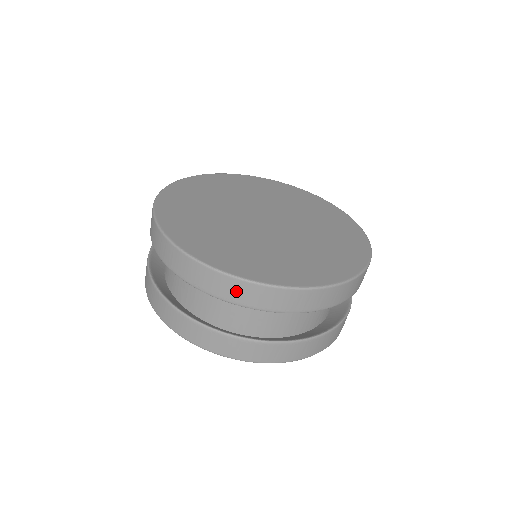
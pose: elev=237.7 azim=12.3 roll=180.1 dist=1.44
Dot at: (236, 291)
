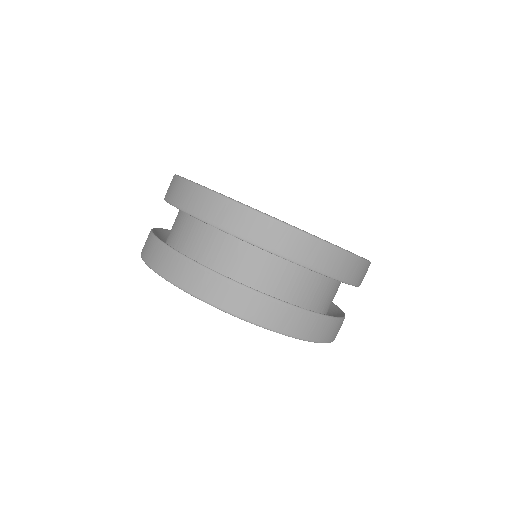
Dot at: (351, 269)
